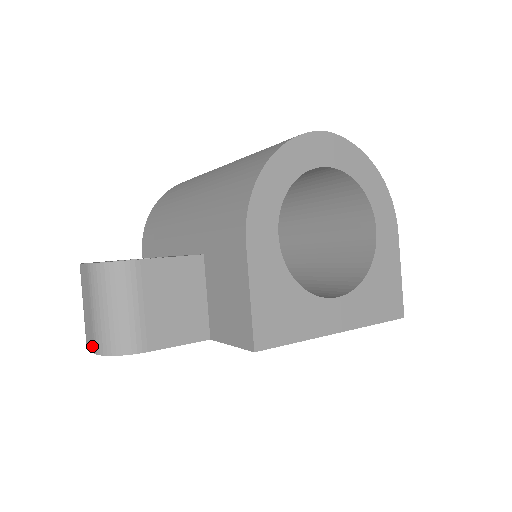
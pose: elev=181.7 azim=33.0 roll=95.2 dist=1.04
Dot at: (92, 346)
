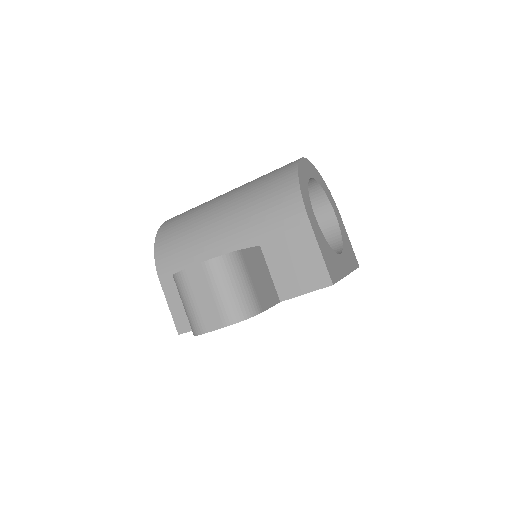
Dot at: (220, 323)
